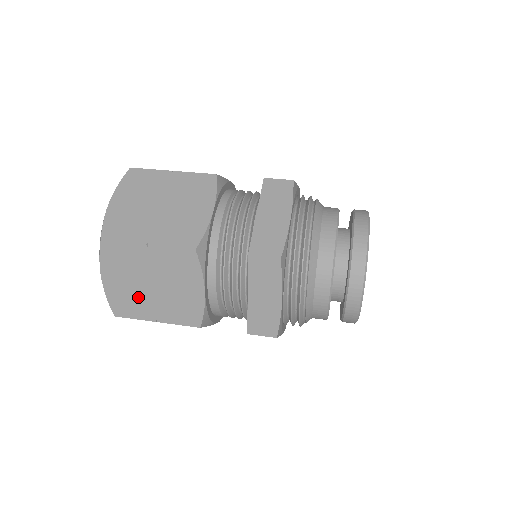
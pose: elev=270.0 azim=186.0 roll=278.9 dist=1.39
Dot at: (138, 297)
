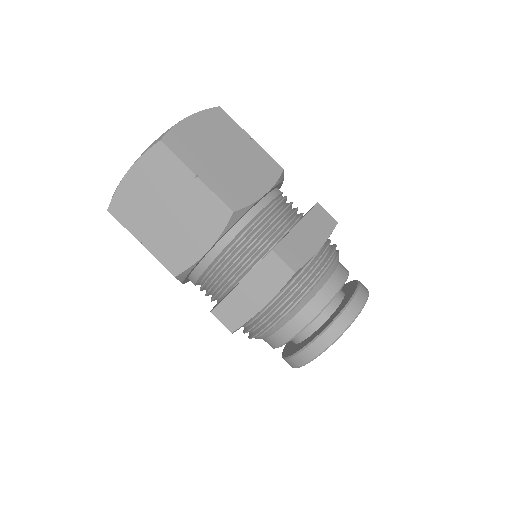
Dot at: (145, 211)
